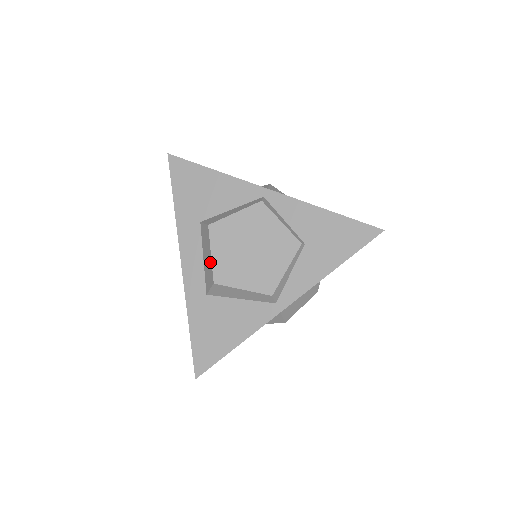
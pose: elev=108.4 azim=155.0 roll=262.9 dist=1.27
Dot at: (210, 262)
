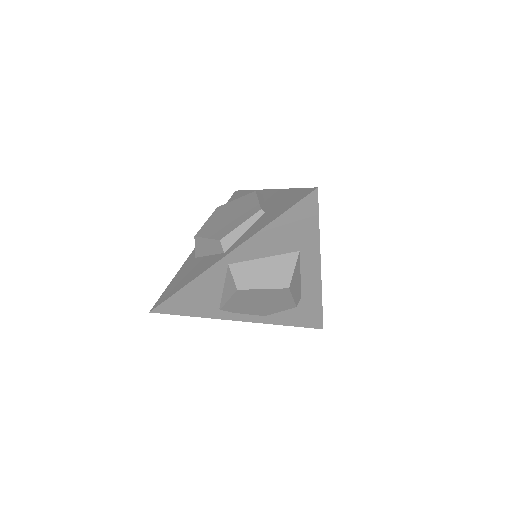
Dot at: occluded
